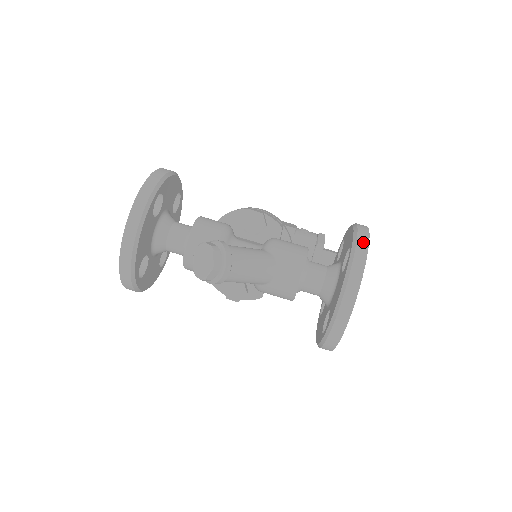
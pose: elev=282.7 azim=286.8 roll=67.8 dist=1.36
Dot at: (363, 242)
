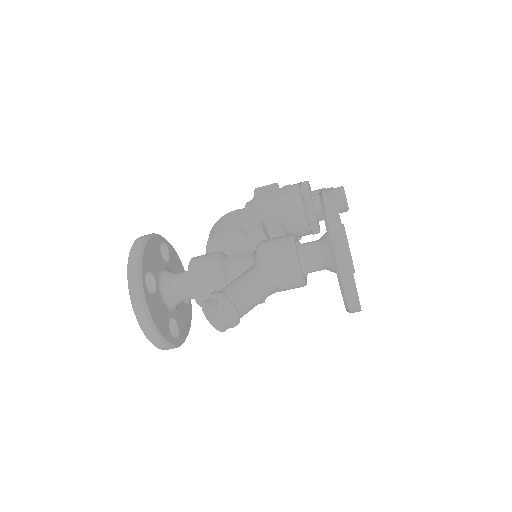
Dot at: (335, 224)
